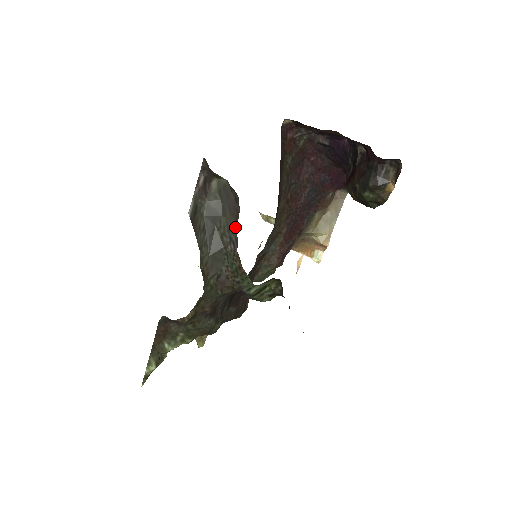
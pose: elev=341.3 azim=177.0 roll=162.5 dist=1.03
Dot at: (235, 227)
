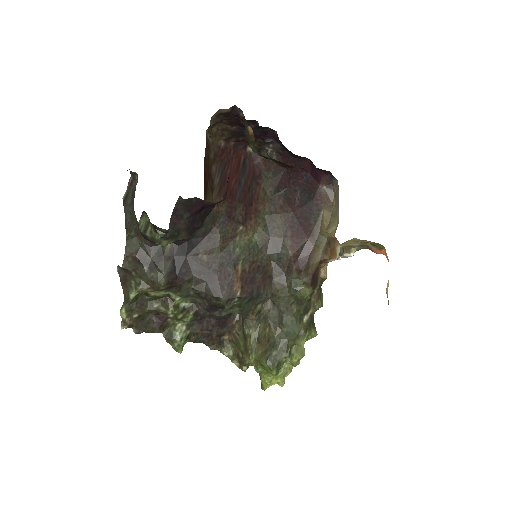
Dot at: occluded
